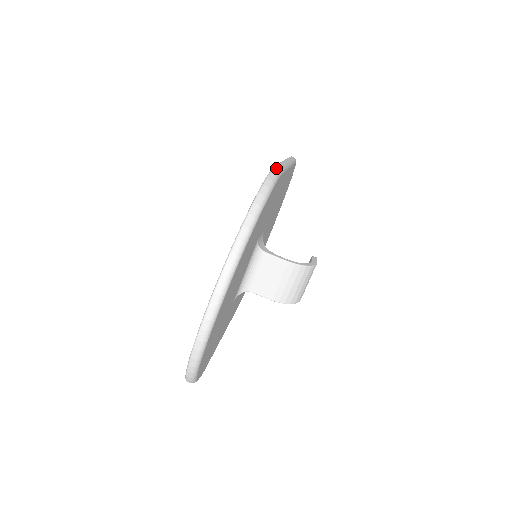
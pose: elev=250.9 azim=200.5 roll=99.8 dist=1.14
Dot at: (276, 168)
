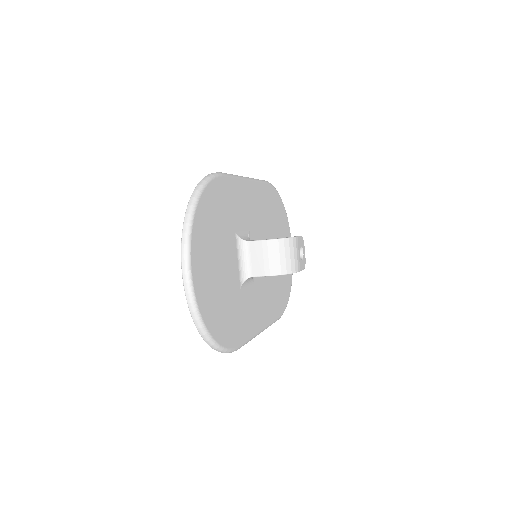
Dot at: (216, 172)
